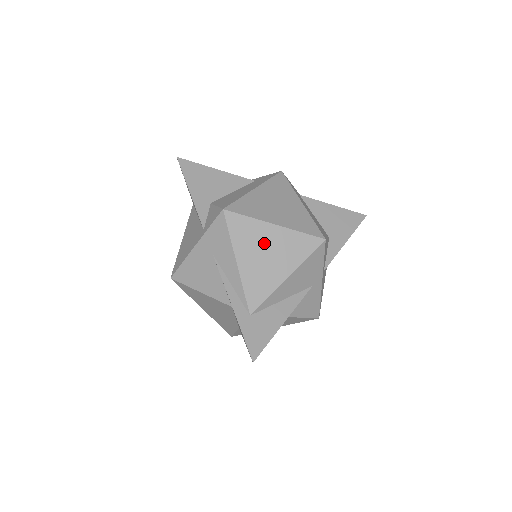
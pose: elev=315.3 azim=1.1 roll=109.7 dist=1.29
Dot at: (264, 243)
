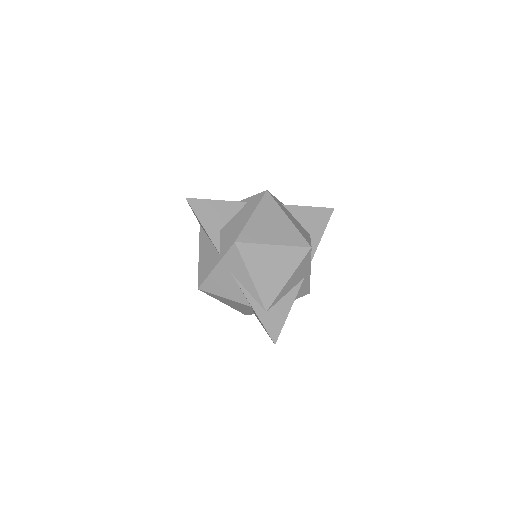
Dot at: (268, 260)
